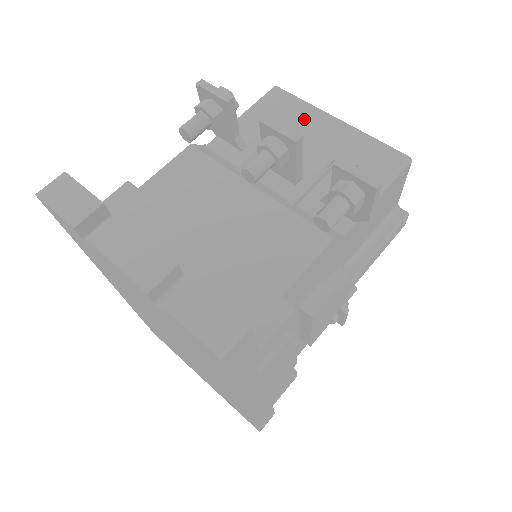
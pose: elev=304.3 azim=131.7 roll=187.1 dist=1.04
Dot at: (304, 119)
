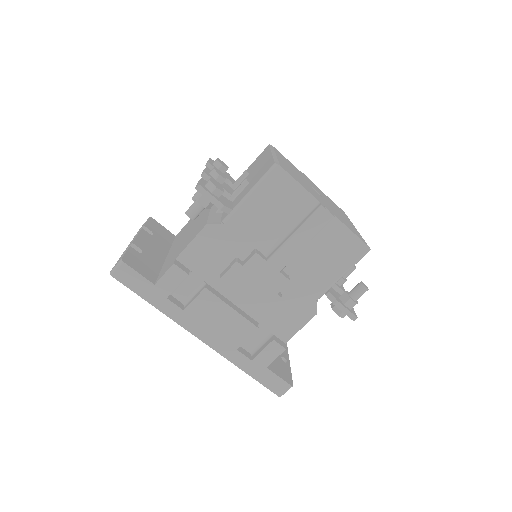
Dot at: (261, 160)
